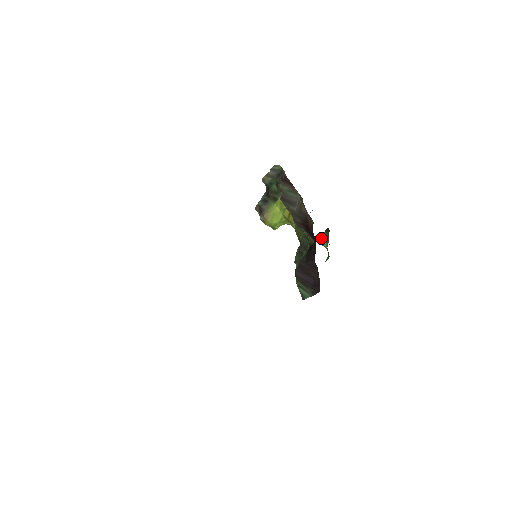
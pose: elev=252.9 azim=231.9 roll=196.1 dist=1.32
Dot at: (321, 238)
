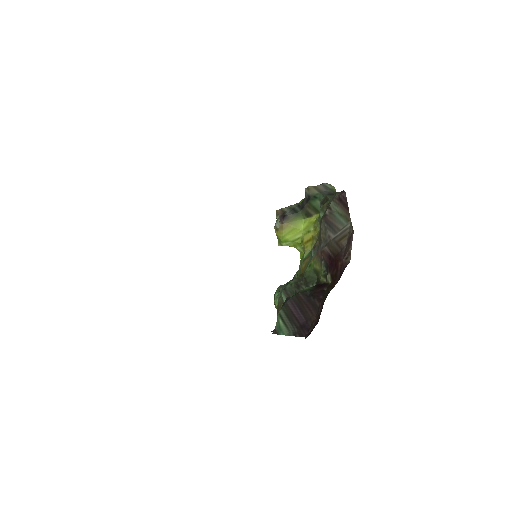
Dot at: occluded
